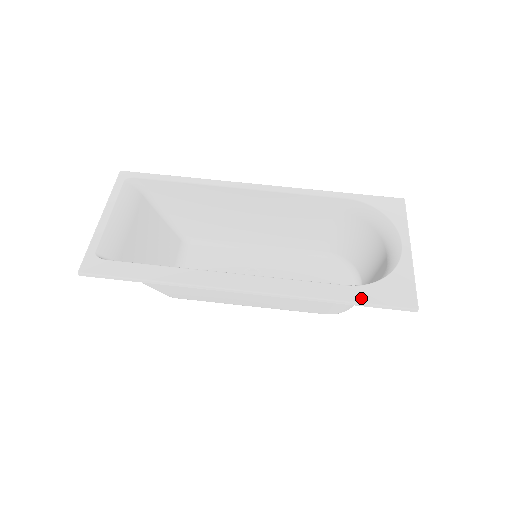
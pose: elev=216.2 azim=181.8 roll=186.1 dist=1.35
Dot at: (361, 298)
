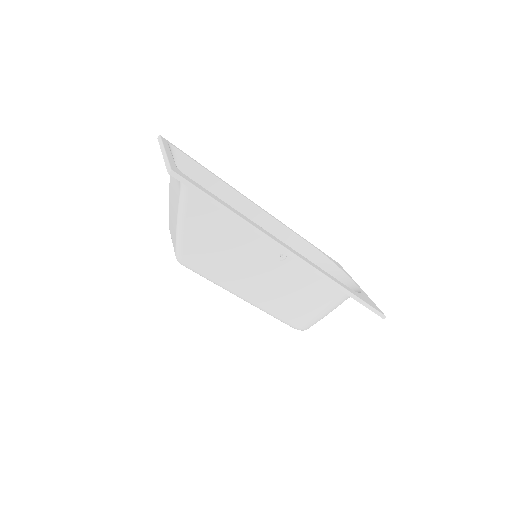
Dot at: (358, 296)
